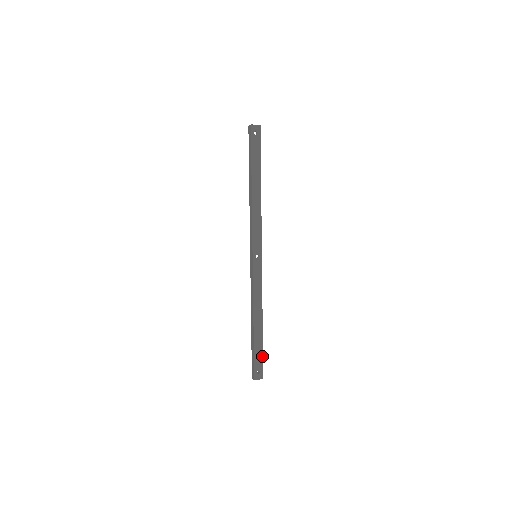
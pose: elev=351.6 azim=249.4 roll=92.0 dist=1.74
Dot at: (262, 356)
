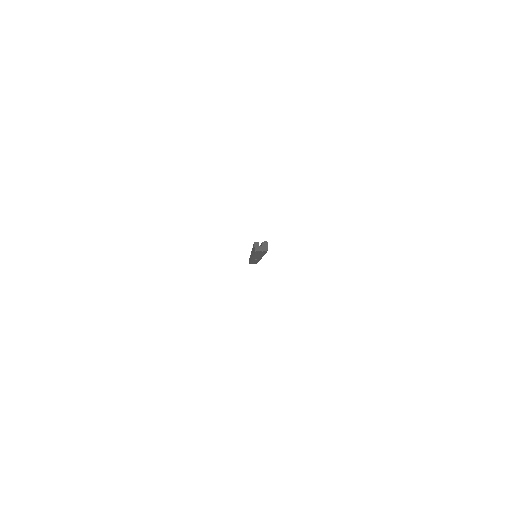
Dot at: occluded
